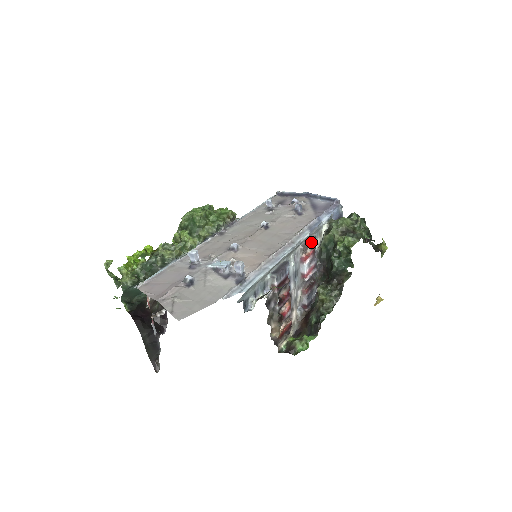
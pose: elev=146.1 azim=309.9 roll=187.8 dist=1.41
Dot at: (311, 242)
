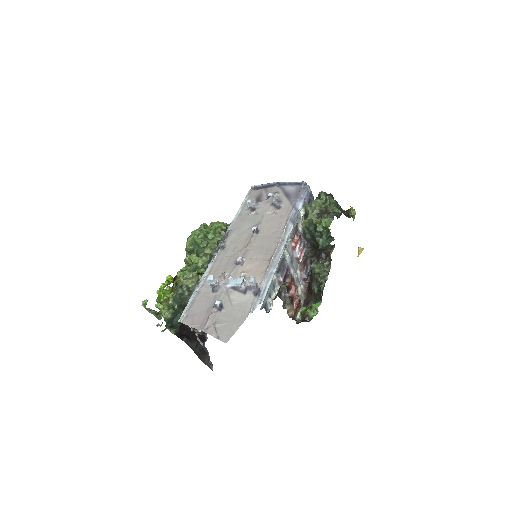
Dot at: (296, 231)
